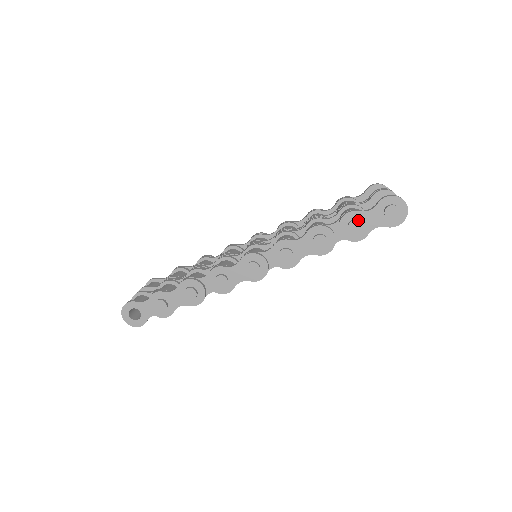
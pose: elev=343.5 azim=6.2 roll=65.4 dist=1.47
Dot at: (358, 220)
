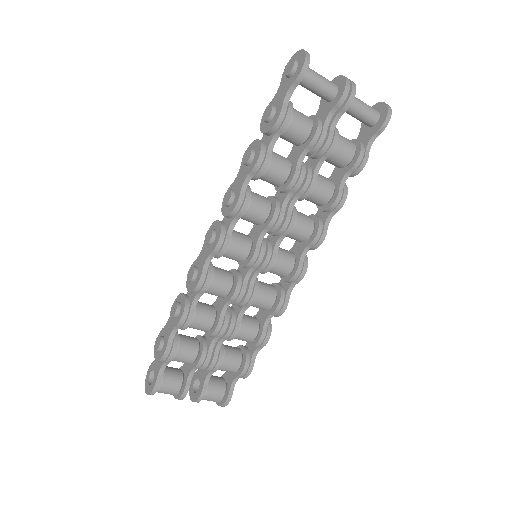
Dot at: (269, 106)
